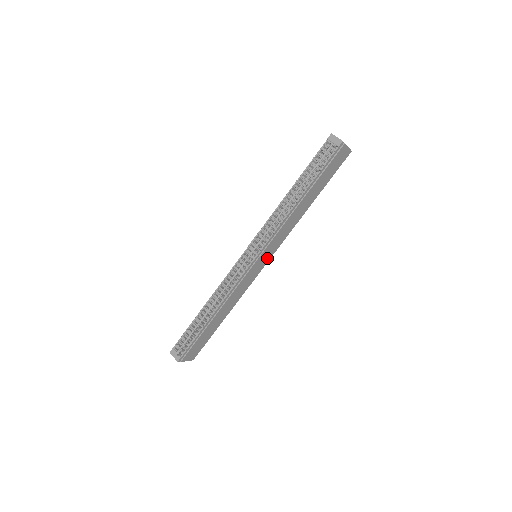
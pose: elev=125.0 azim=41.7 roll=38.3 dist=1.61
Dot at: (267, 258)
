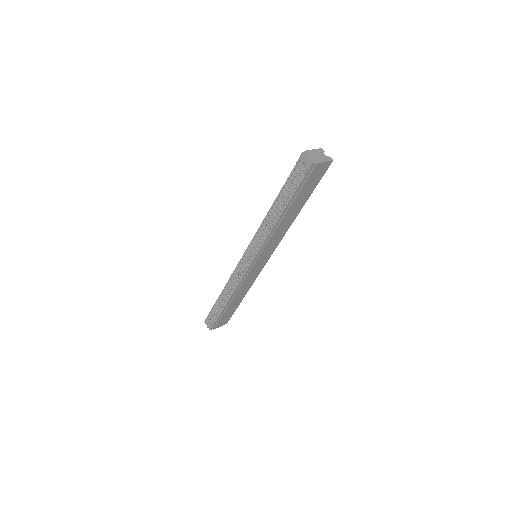
Dot at: (267, 256)
